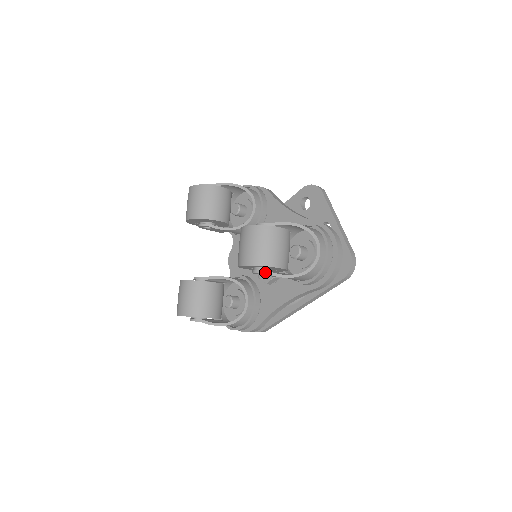
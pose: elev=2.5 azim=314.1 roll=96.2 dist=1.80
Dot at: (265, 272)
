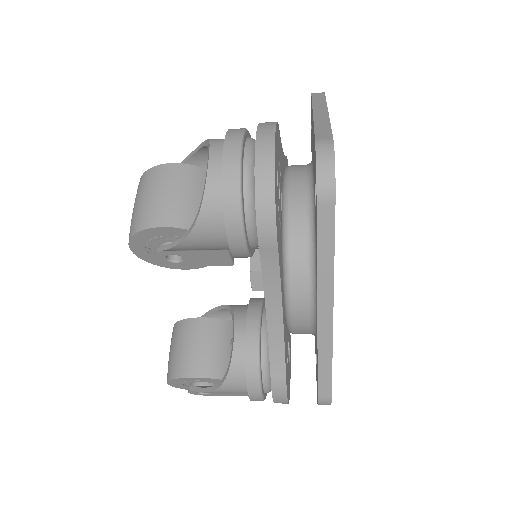
Dot at: (160, 250)
